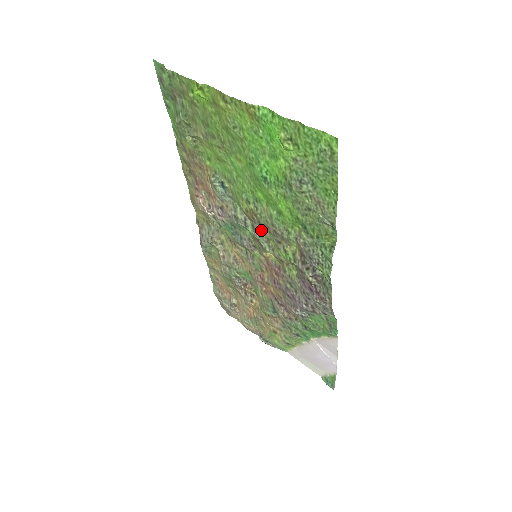
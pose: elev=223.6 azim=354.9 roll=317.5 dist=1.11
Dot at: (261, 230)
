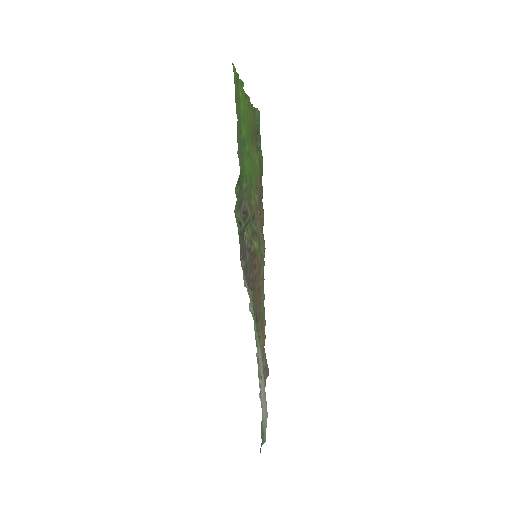
Dot at: (252, 215)
